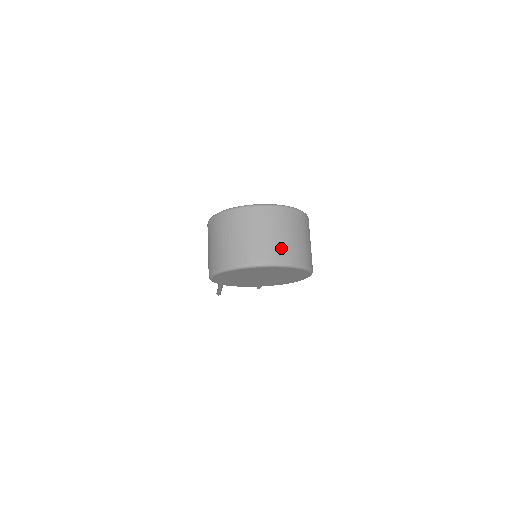
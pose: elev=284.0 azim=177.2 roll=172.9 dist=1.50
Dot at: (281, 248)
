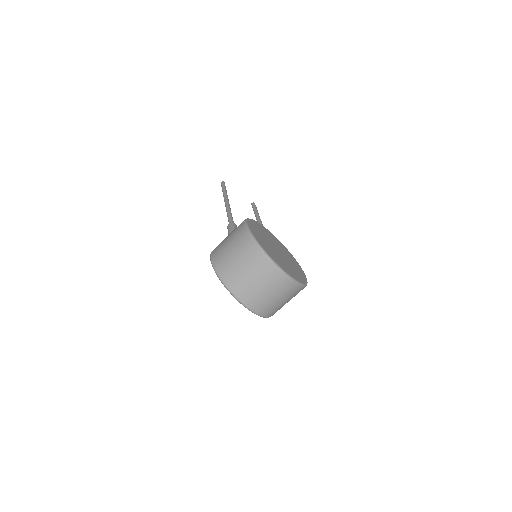
Dot at: (265, 305)
